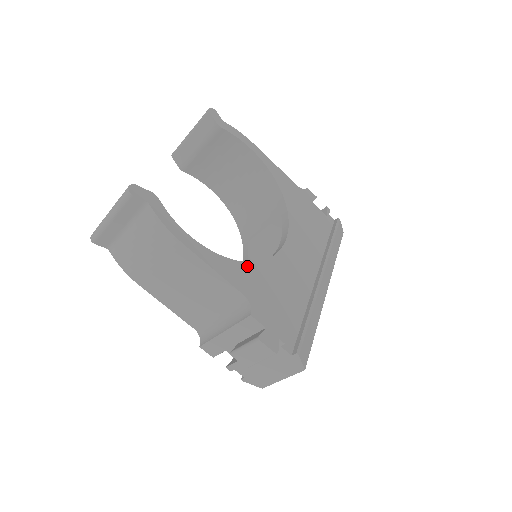
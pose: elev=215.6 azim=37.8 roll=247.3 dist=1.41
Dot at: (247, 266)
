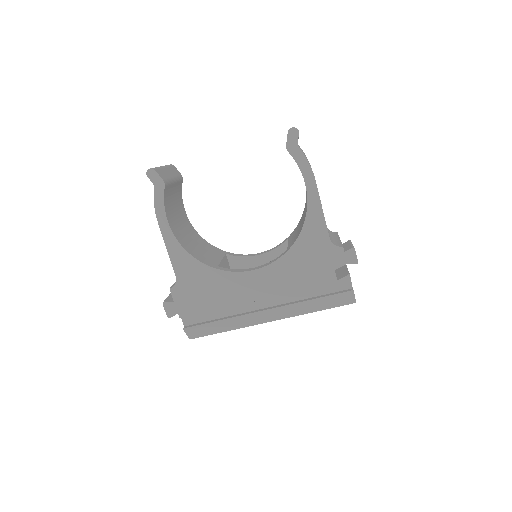
Dot at: (197, 263)
